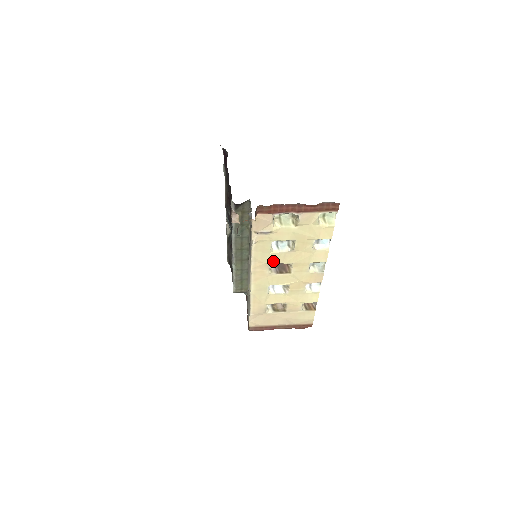
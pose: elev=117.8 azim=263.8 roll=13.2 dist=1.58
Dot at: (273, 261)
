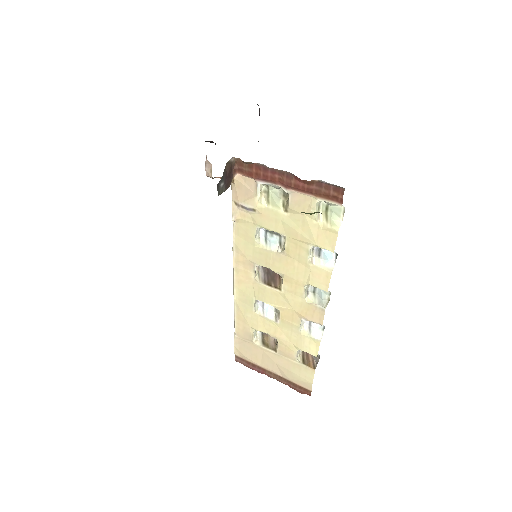
Dot at: (259, 260)
